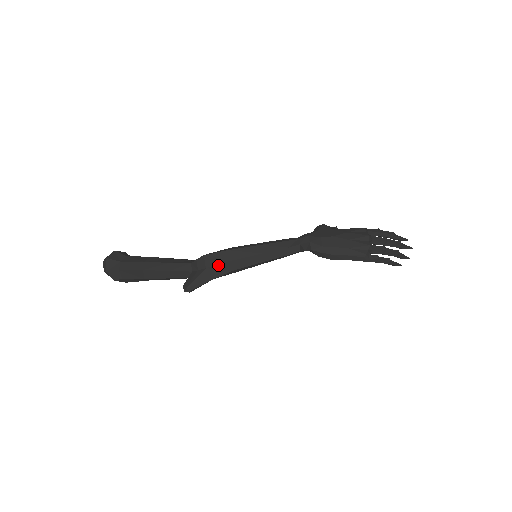
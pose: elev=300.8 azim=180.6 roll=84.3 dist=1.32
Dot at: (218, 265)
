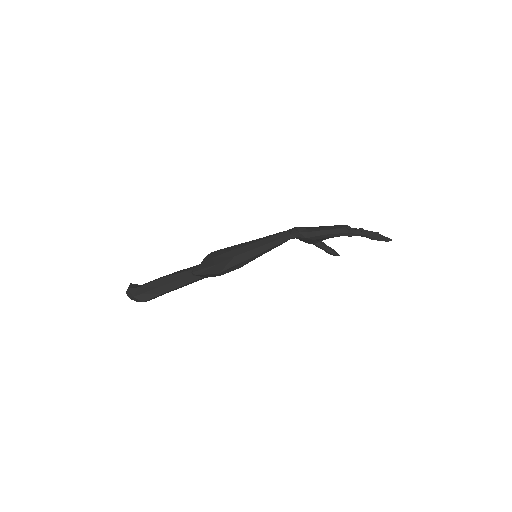
Dot at: (222, 254)
